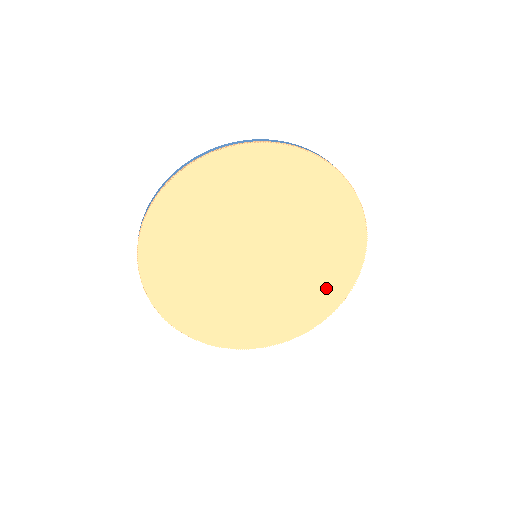
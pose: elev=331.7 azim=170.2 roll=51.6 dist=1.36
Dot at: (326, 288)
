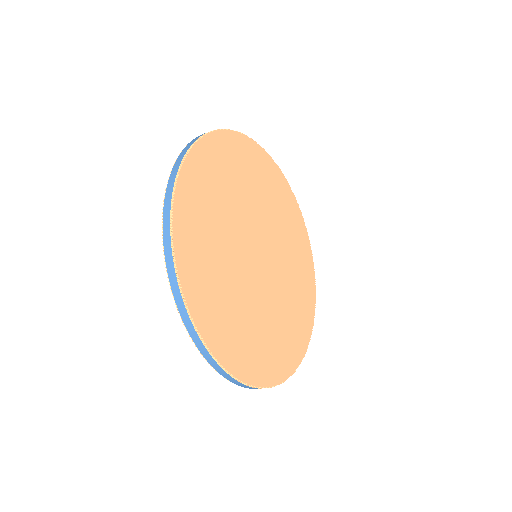
Dot at: (304, 280)
